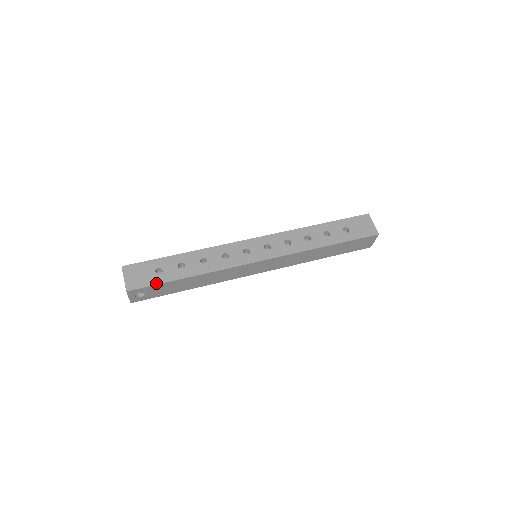
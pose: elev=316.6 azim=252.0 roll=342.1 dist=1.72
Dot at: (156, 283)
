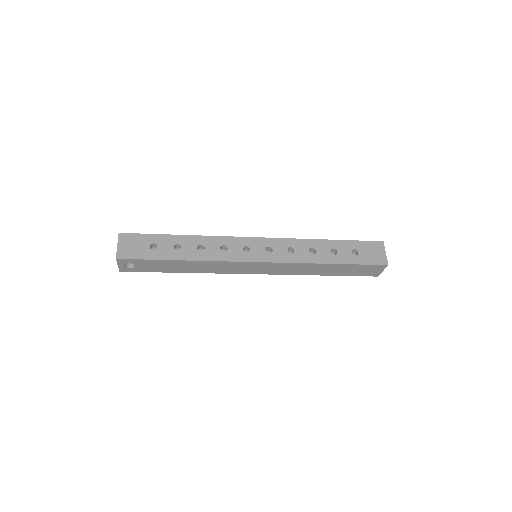
Dot at: (147, 258)
